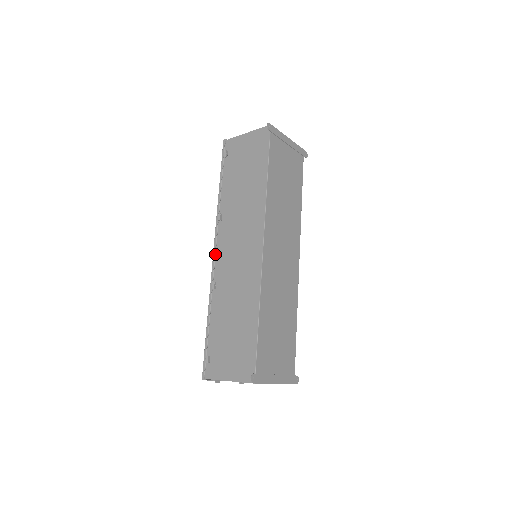
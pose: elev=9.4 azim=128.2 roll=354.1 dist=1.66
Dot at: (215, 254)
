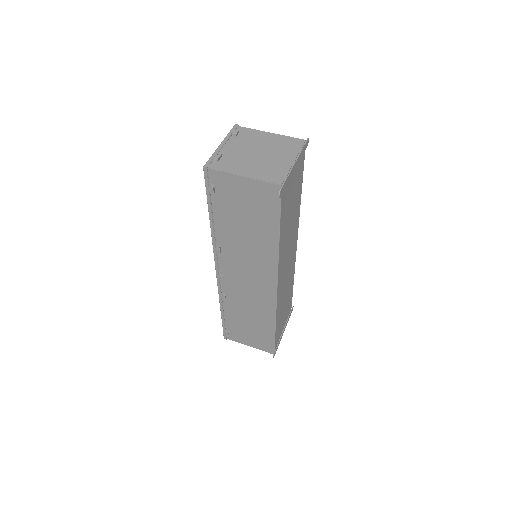
Dot at: (219, 275)
